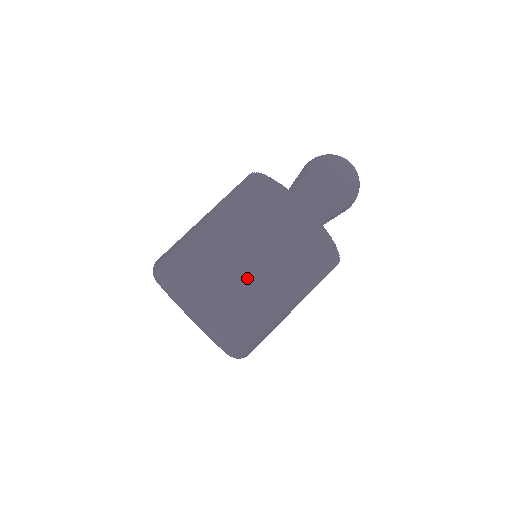
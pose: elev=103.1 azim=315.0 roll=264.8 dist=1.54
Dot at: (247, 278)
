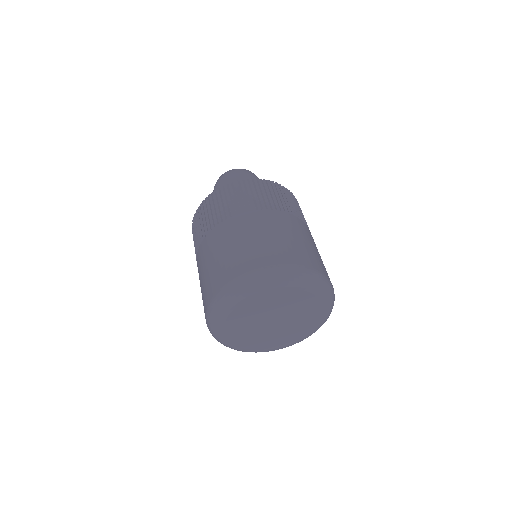
Dot at: (238, 239)
